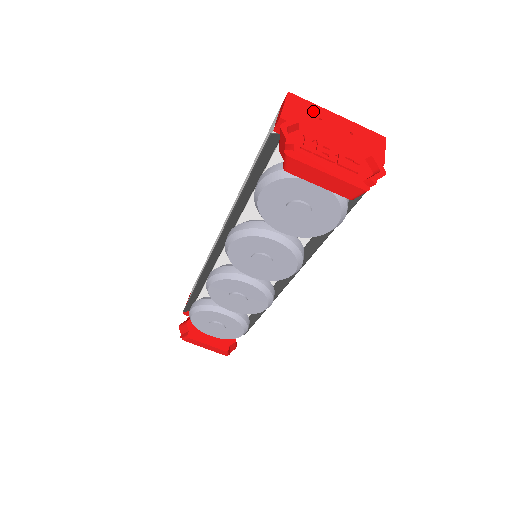
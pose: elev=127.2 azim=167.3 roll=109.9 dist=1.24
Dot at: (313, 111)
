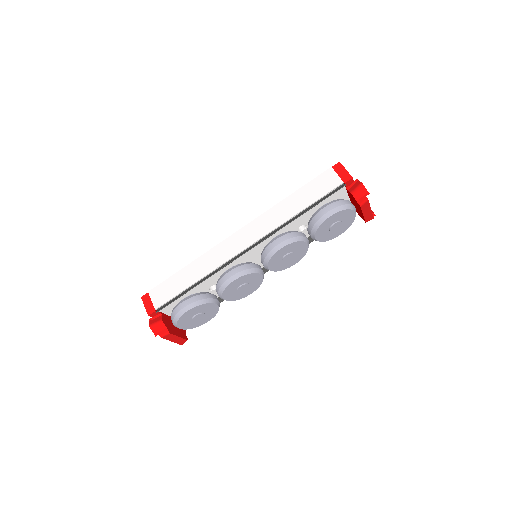
Dot at: occluded
